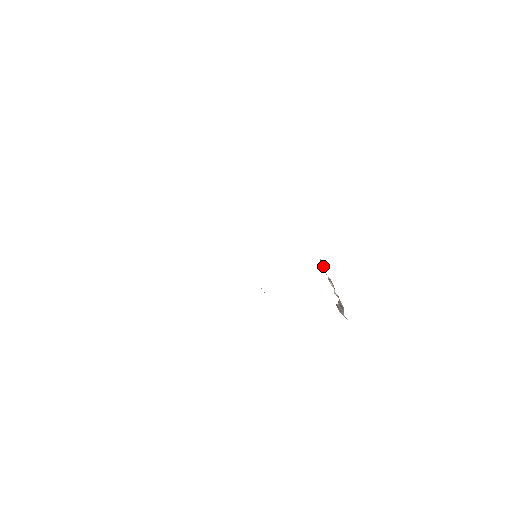
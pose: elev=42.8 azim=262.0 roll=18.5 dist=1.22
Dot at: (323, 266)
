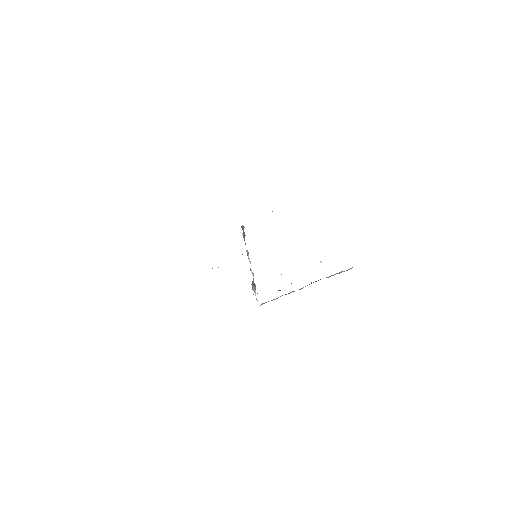
Dot at: (245, 235)
